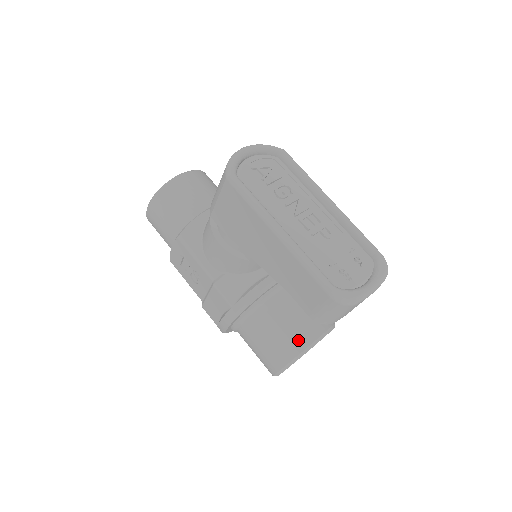
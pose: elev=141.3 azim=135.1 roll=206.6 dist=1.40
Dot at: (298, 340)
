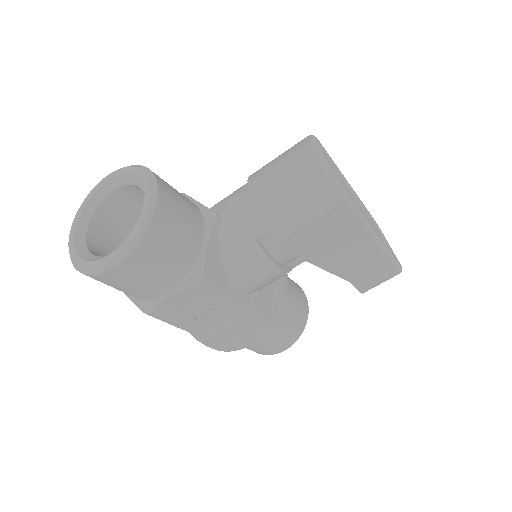
Dot at: (304, 313)
